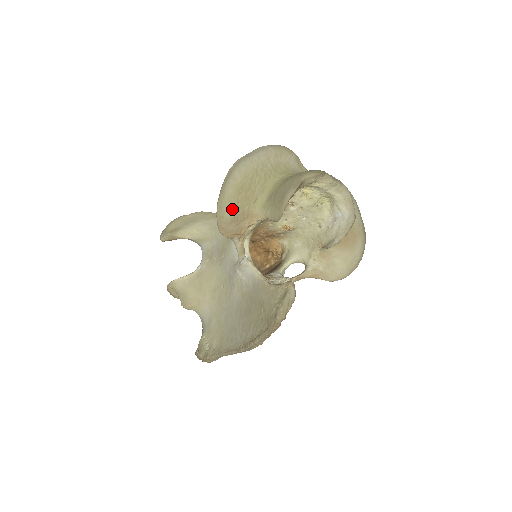
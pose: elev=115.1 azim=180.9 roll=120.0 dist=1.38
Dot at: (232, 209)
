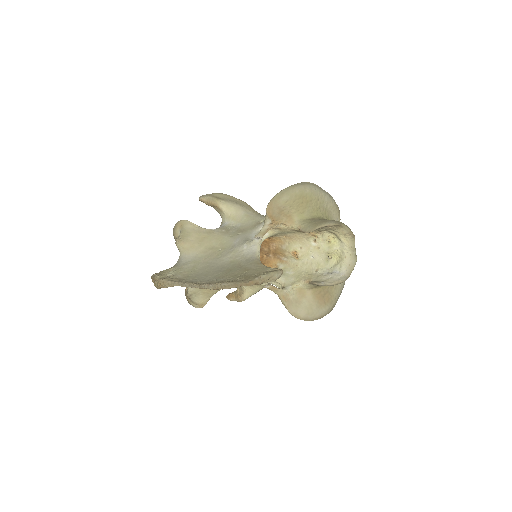
Dot at: (288, 201)
